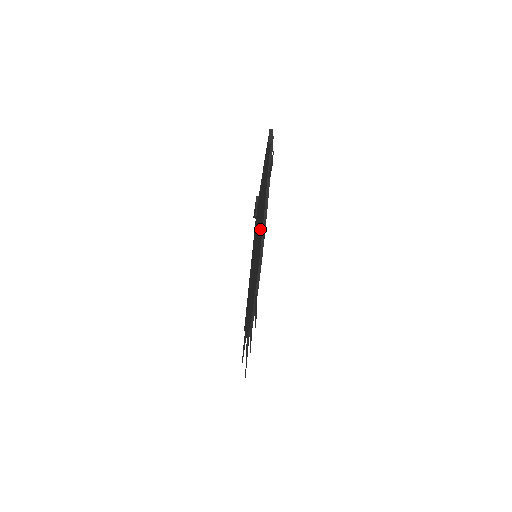
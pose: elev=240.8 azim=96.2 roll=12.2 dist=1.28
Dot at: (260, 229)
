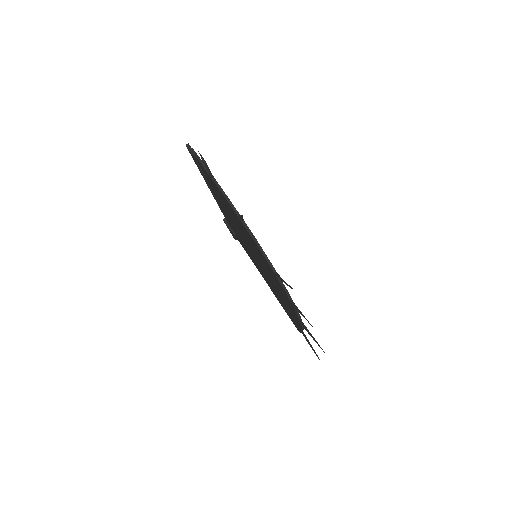
Dot at: (238, 224)
